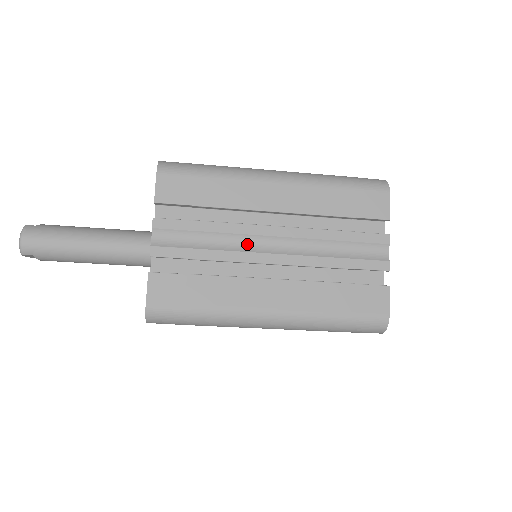
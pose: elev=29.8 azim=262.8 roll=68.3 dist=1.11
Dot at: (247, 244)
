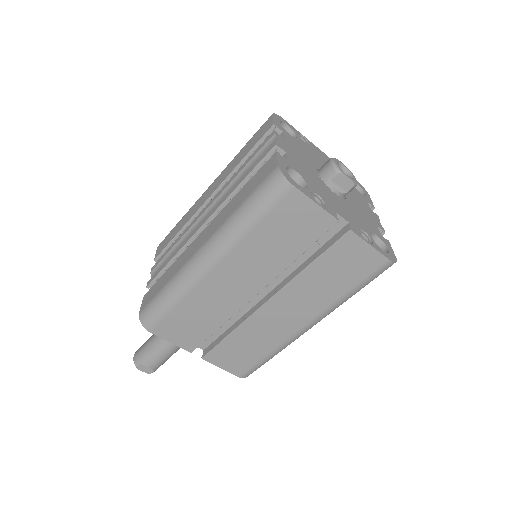
Dot at: occluded
